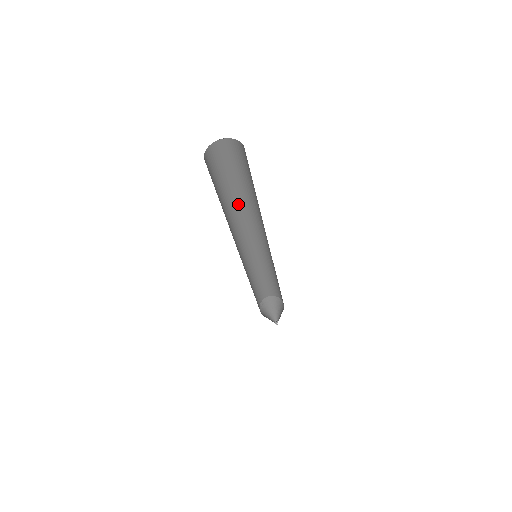
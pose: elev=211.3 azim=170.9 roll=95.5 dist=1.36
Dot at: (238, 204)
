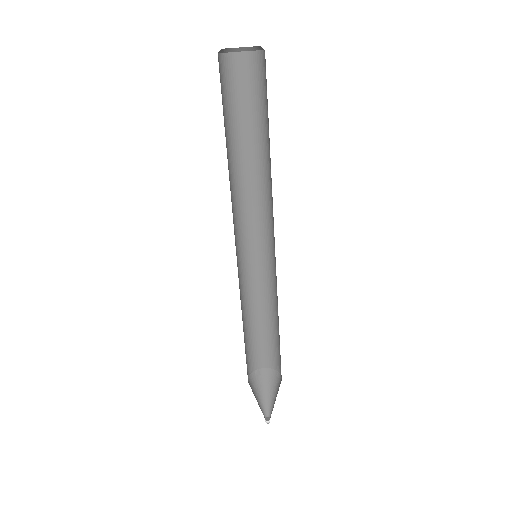
Dot at: (255, 166)
